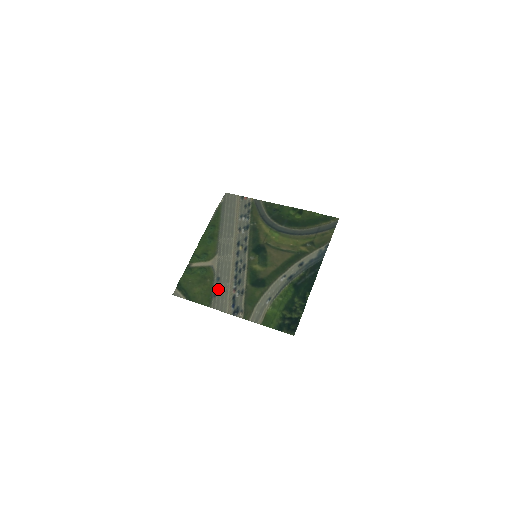
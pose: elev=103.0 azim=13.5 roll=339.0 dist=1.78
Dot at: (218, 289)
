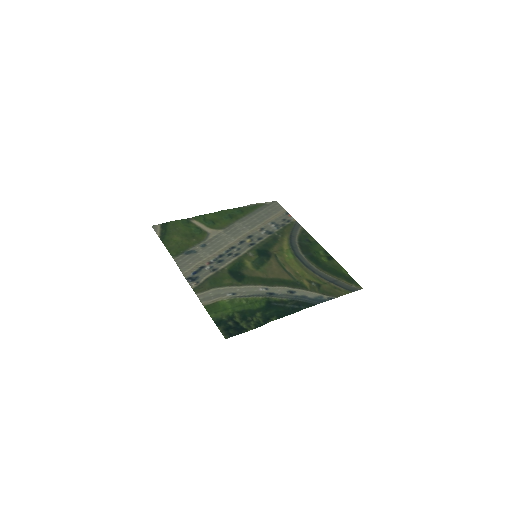
Dot at: (195, 251)
